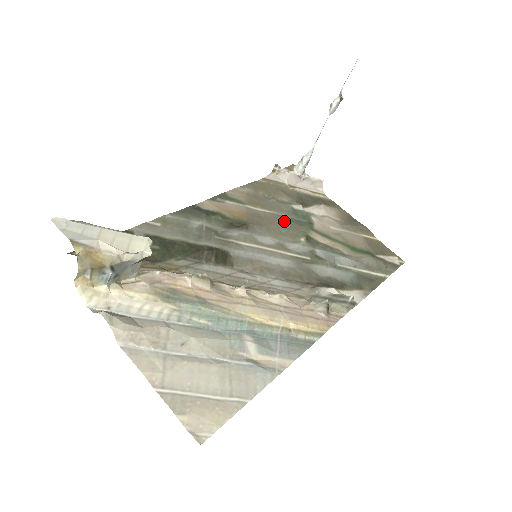
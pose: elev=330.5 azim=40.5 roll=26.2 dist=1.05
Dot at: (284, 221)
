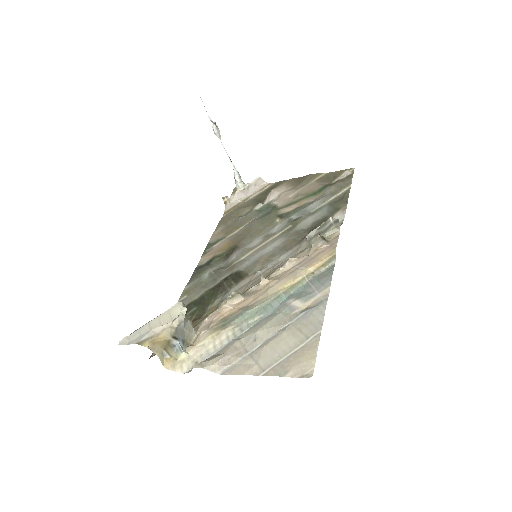
Dot at: (257, 222)
